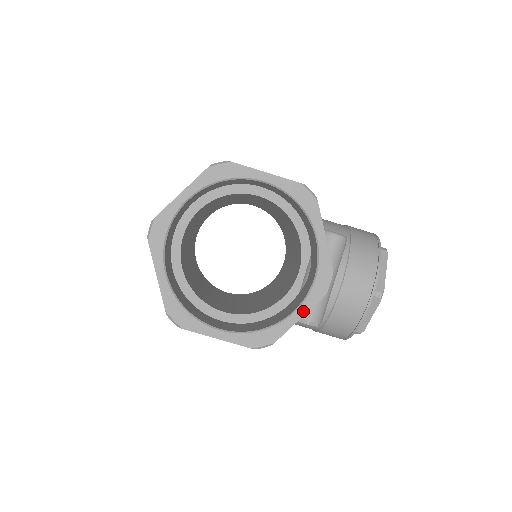
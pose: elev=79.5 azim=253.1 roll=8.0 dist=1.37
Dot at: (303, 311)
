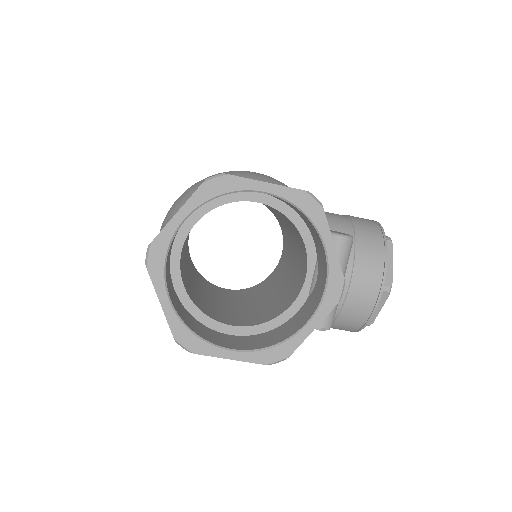
Dot at: (316, 322)
